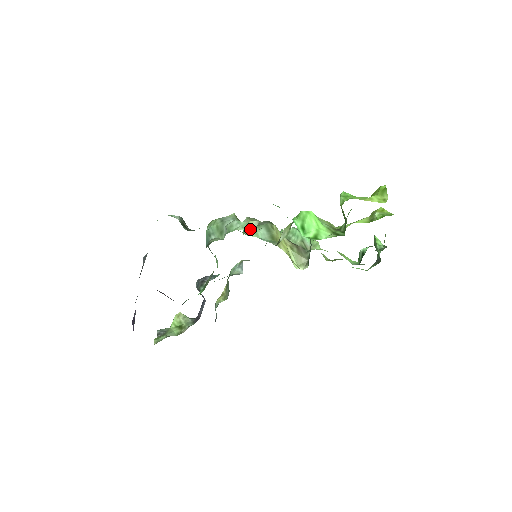
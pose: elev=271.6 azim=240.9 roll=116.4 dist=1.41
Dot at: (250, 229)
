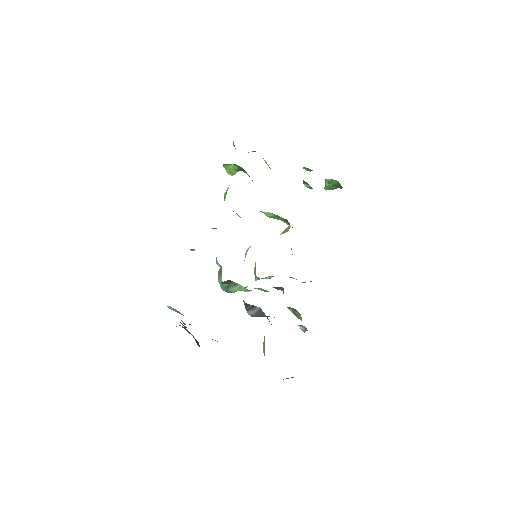
Dot at: occluded
